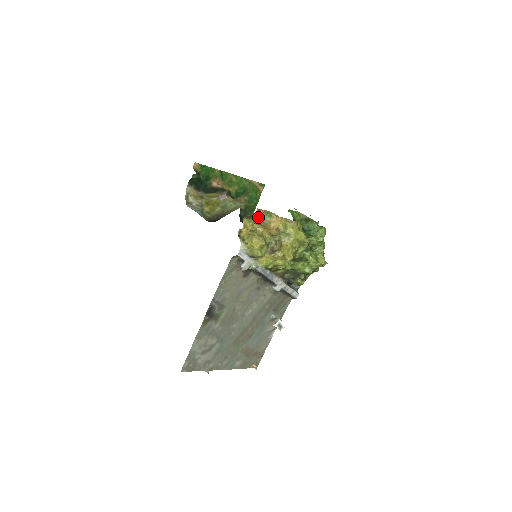
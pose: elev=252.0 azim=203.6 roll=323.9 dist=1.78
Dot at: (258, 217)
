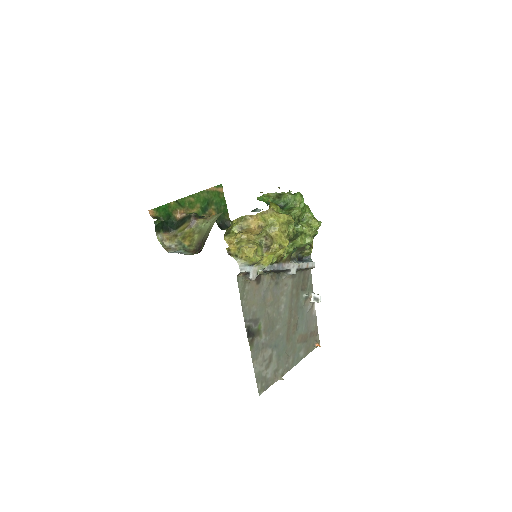
Dot at: (235, 228)
